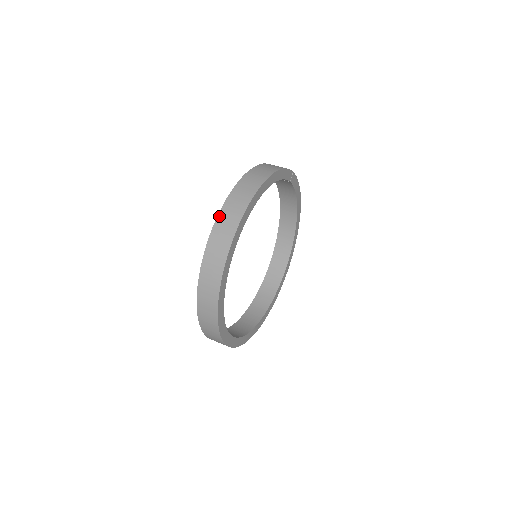
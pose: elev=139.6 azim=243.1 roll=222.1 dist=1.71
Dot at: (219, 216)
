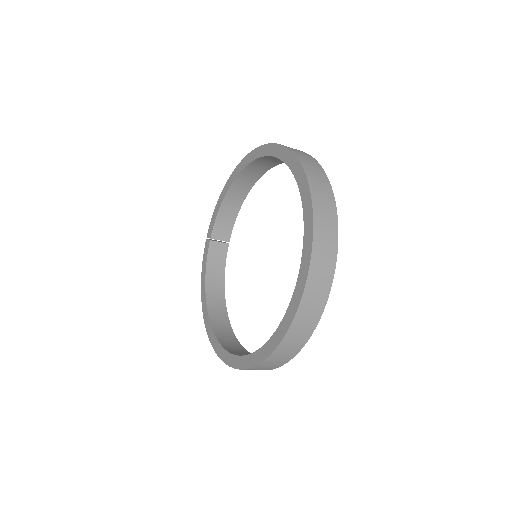
Dot at: (257, 149)
